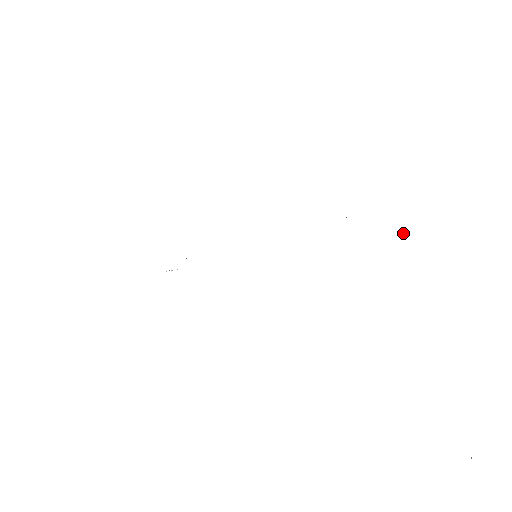
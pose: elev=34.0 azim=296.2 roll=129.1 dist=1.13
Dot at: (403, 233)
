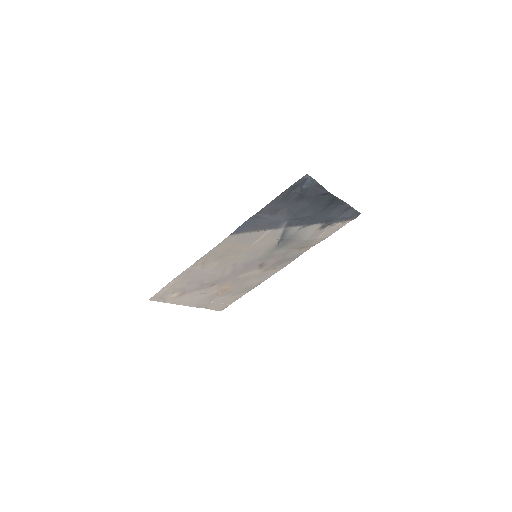
Dot at: (314, 182)
